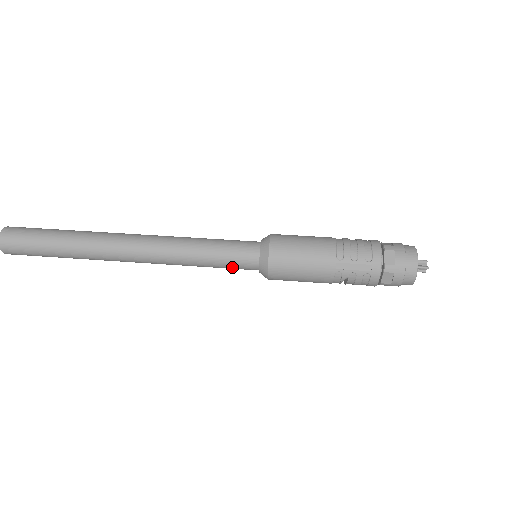
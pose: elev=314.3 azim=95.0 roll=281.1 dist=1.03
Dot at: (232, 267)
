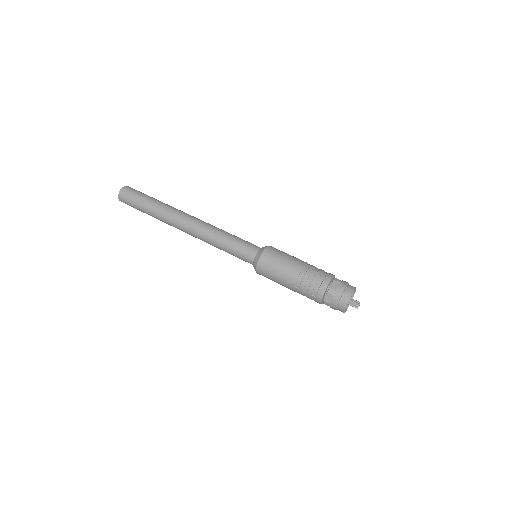
Dot at: occluded
